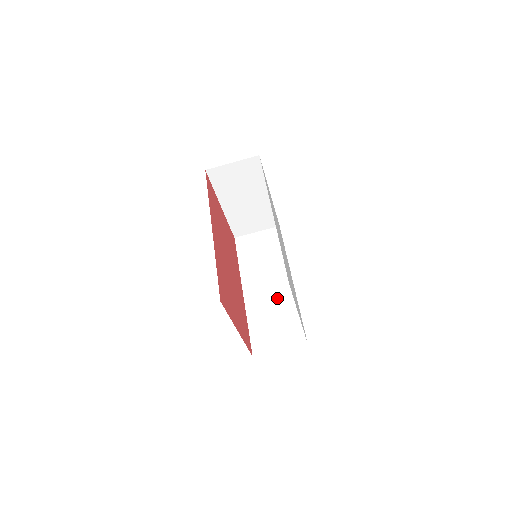
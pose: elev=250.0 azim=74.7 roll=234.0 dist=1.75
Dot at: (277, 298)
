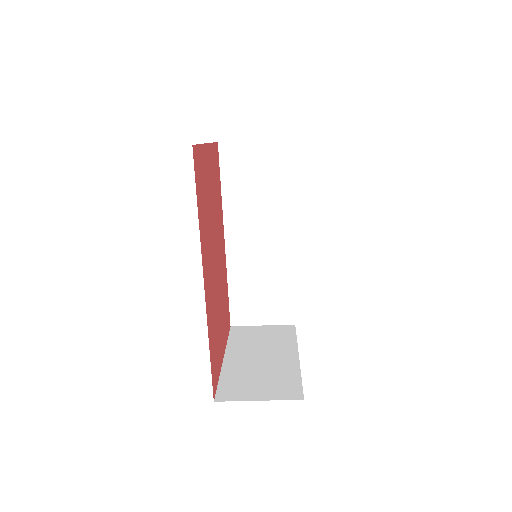
Dot at: (269, 260)
